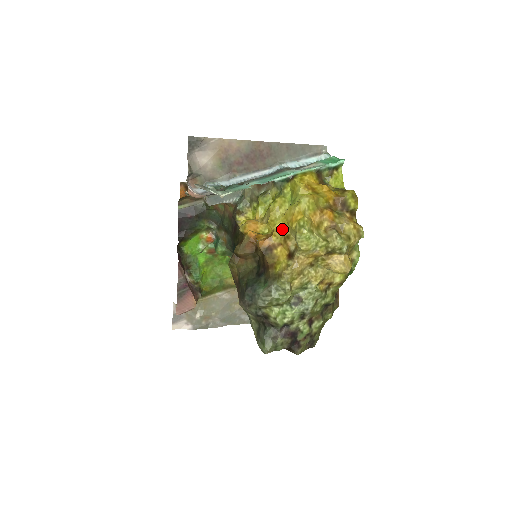
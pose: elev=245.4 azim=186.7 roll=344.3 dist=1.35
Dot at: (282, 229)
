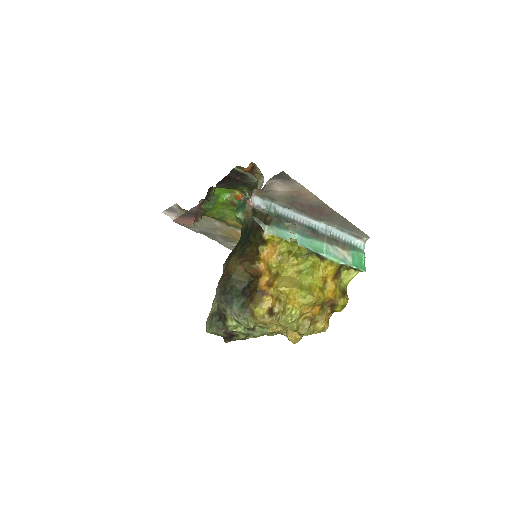
Dot at: (281, 293)
